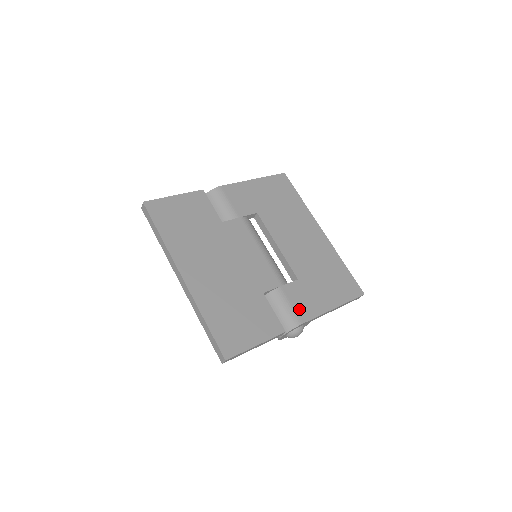
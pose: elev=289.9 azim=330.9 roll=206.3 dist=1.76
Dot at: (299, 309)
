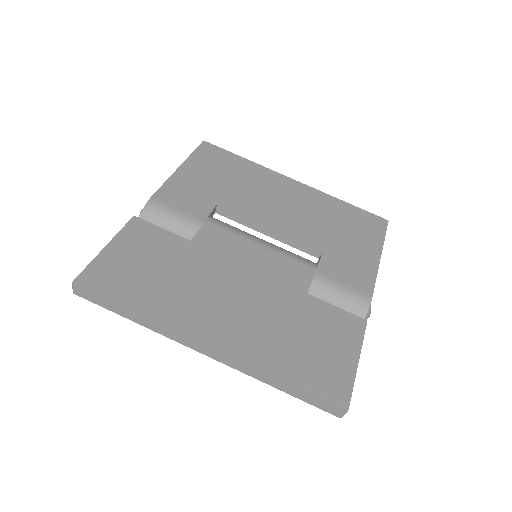
Dot at: (354, 283)
